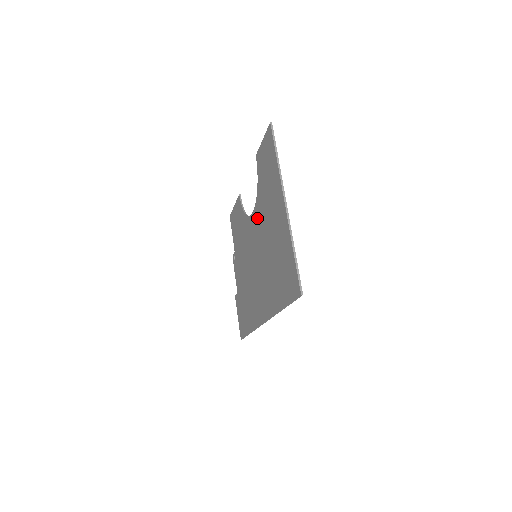
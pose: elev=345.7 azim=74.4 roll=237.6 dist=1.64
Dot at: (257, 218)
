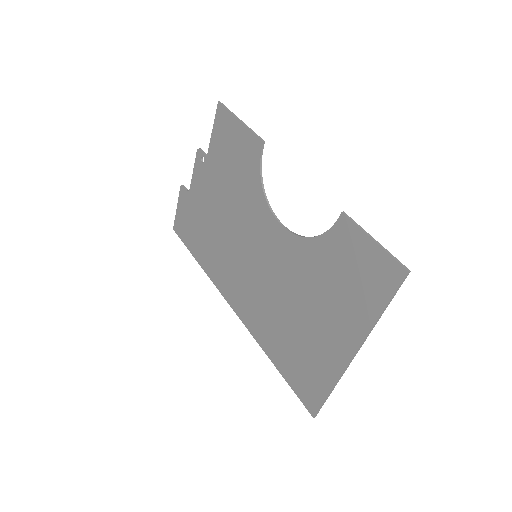
Dot at: (288, 251)
